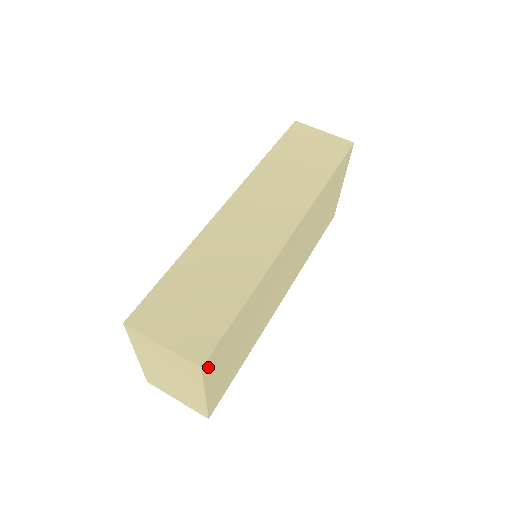
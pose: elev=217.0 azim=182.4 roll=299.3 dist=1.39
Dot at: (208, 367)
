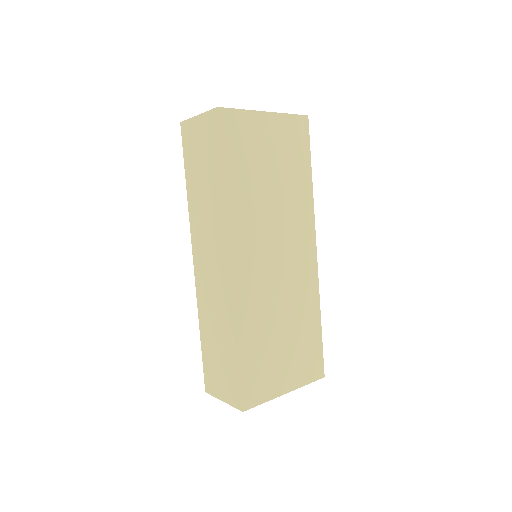
Dot at: (254, 400)
